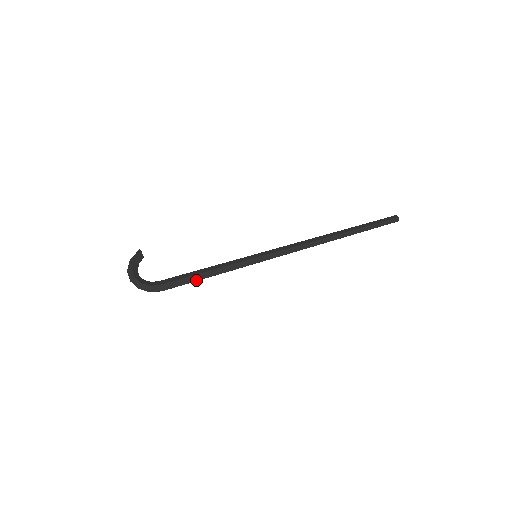
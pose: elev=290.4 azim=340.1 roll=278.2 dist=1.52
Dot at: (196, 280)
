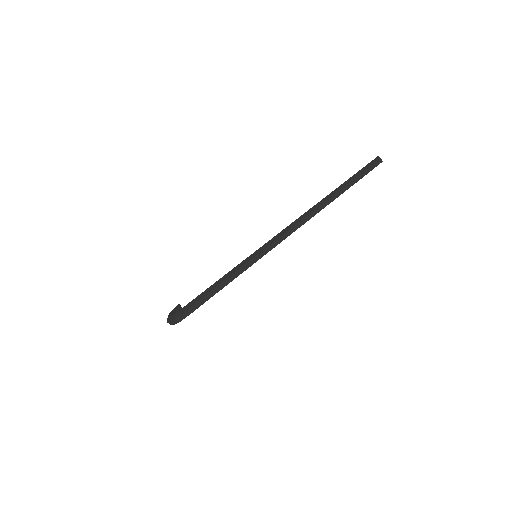
Dot at: (207, 293)
